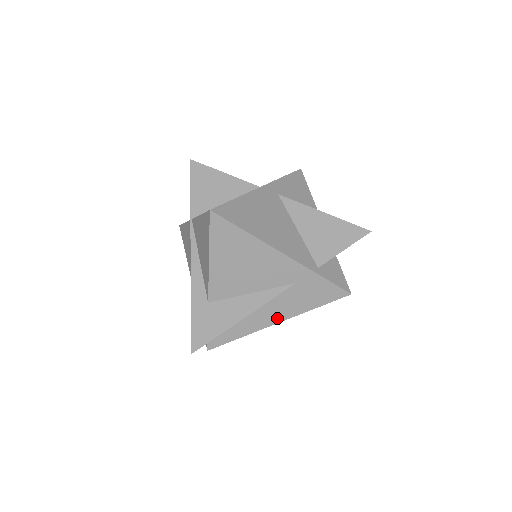
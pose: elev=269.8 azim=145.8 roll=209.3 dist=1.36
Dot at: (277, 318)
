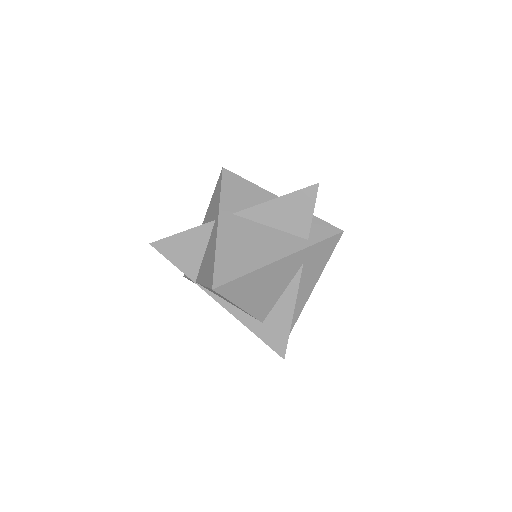
Dot at: (311, 287)
